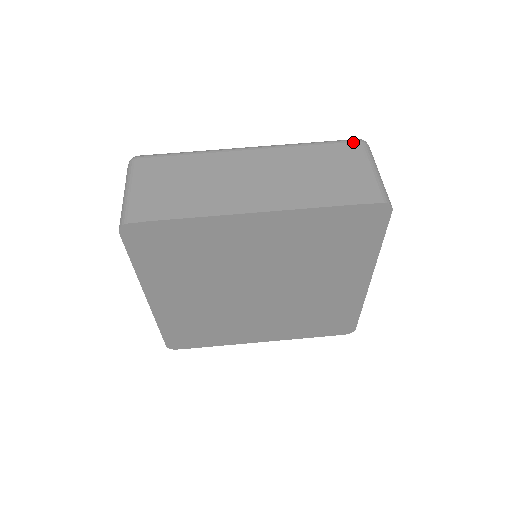
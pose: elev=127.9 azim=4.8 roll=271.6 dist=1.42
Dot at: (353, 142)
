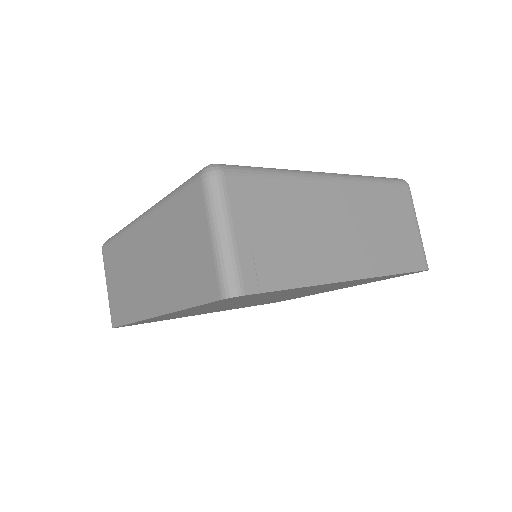
Dot at: (404, 187)
